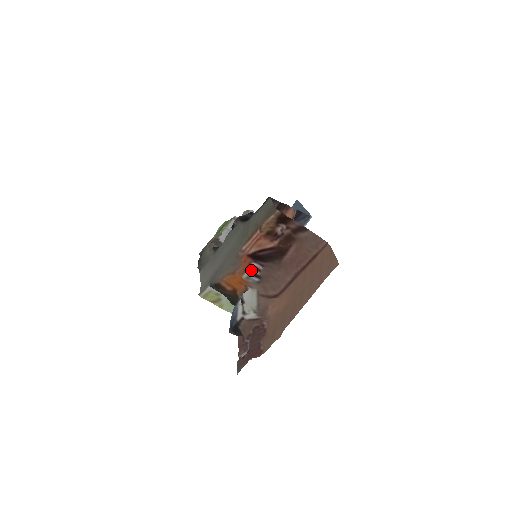
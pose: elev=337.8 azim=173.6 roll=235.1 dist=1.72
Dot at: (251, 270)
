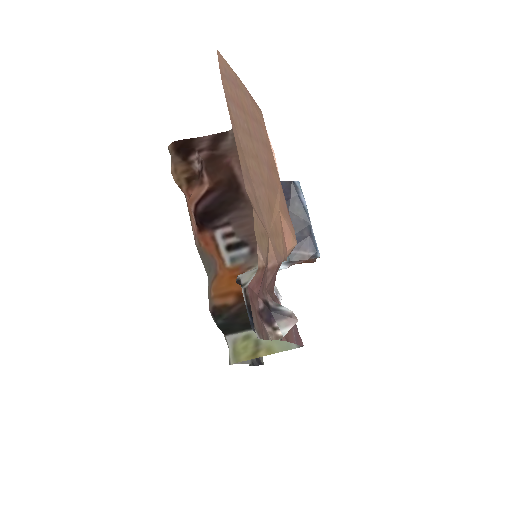
Dot at: (224, 246)
